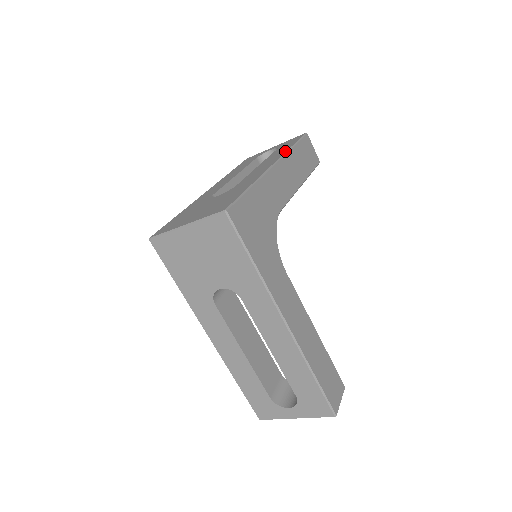
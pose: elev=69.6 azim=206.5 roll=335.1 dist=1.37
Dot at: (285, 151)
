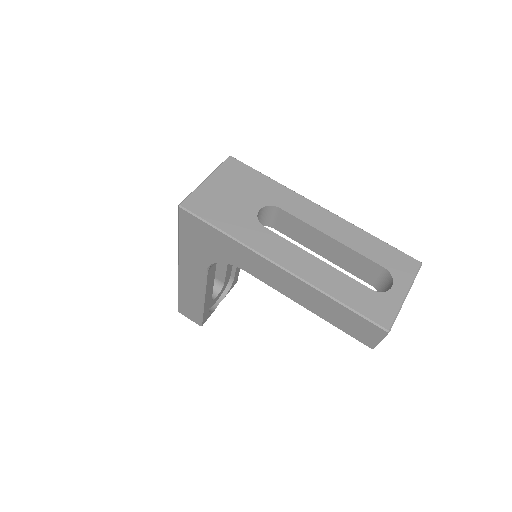
Dot at: occluded
